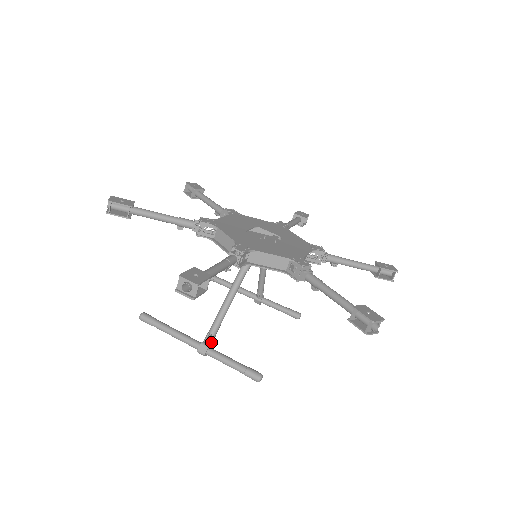
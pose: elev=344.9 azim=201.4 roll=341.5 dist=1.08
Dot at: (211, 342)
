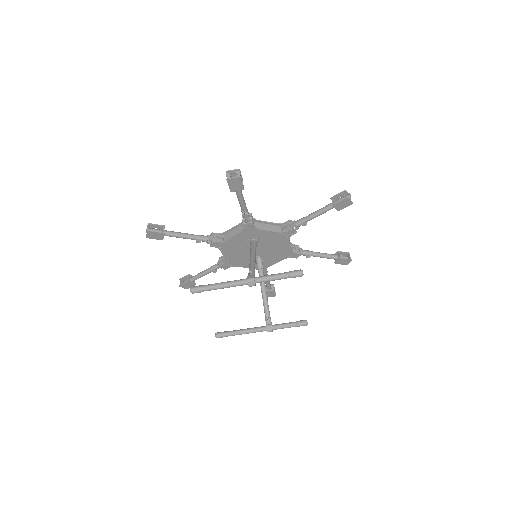
Dot at: (254, 275)
